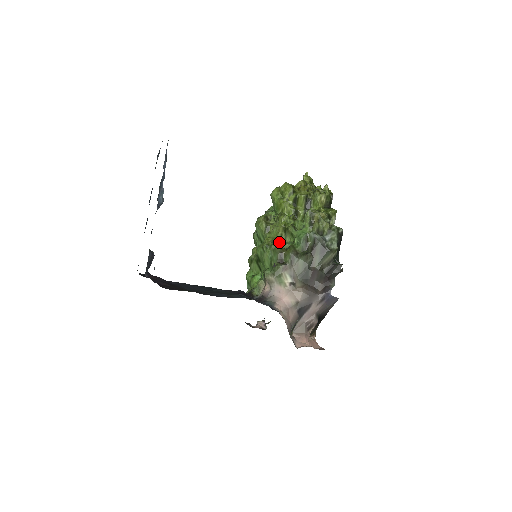
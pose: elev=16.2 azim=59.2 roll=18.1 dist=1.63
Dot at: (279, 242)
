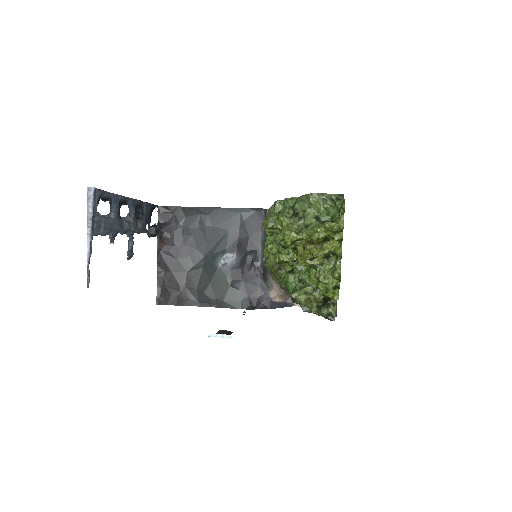
Dot at: (279, 262)
